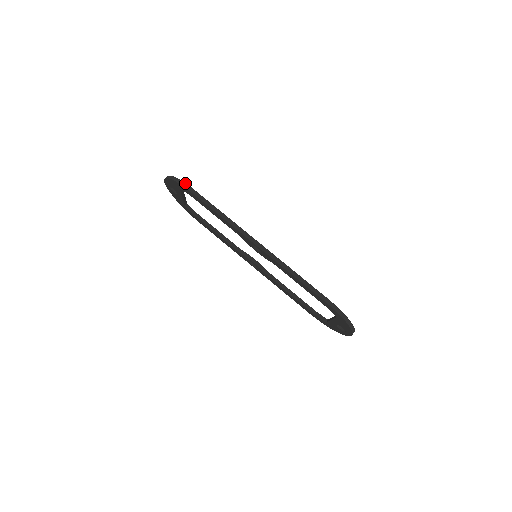
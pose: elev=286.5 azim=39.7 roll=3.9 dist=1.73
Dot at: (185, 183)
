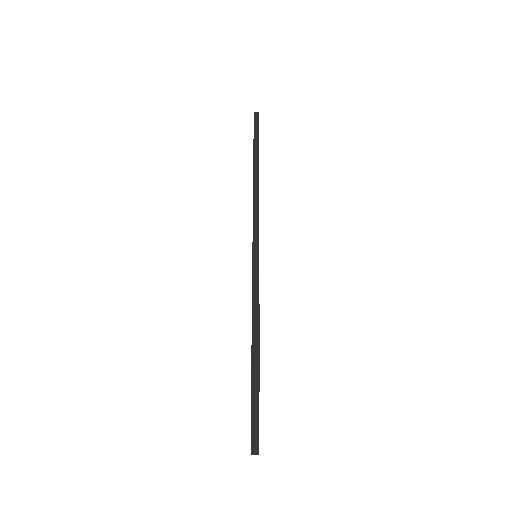
Dot at: occluded
